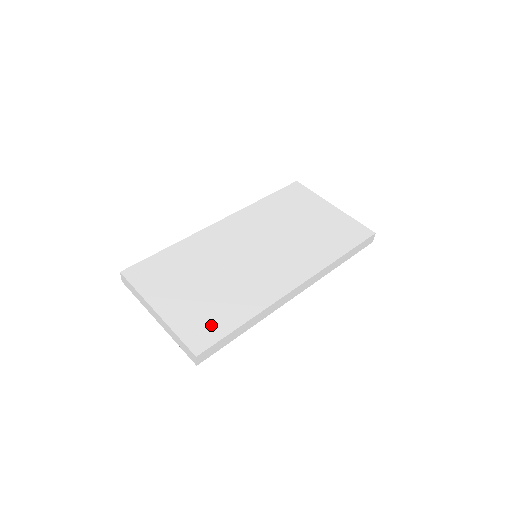
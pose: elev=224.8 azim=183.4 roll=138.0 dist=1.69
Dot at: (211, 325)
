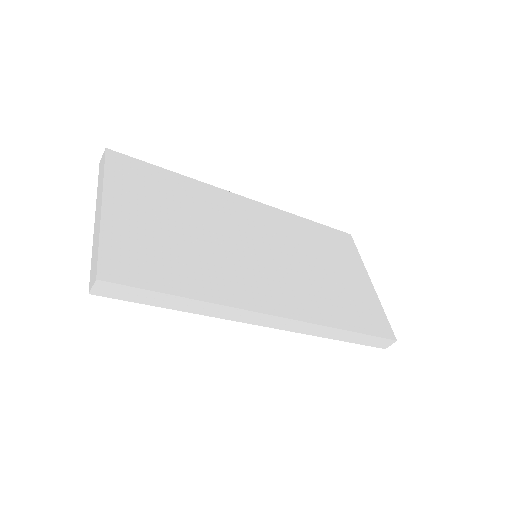
Dot at: (147, 267)
